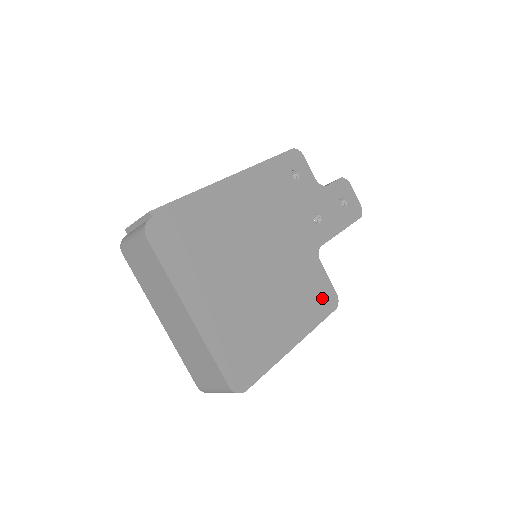
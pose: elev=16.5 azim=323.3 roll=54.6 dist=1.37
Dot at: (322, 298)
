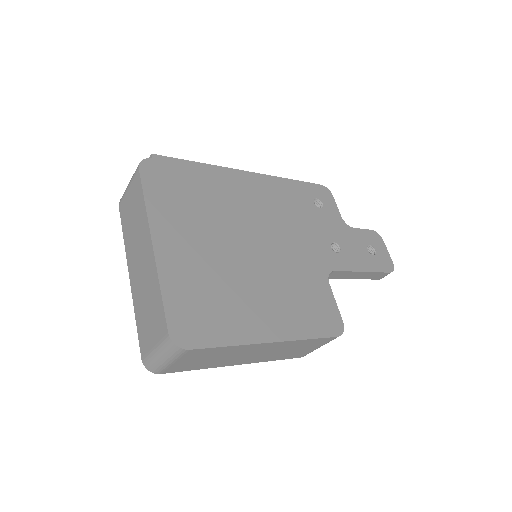
Dot at: (322, 316)
